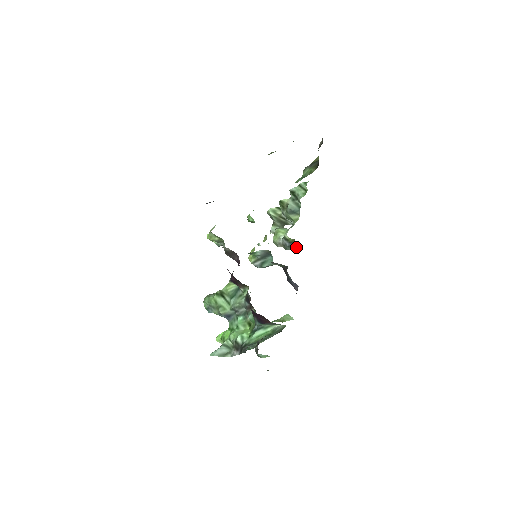
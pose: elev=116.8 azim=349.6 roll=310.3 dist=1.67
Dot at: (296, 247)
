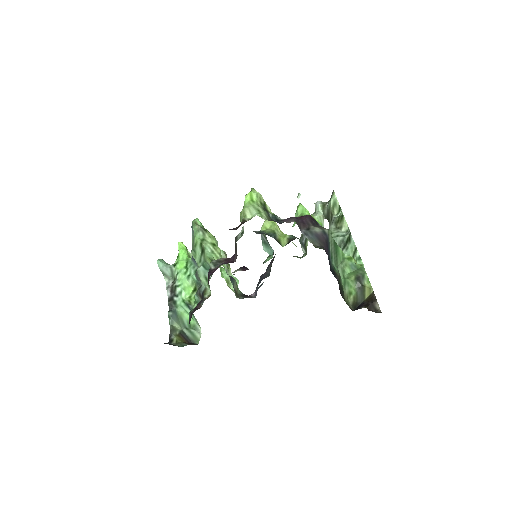
Dot at: (304, 252)
